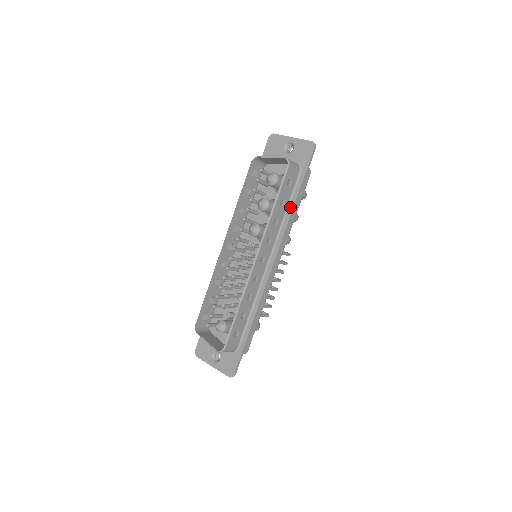
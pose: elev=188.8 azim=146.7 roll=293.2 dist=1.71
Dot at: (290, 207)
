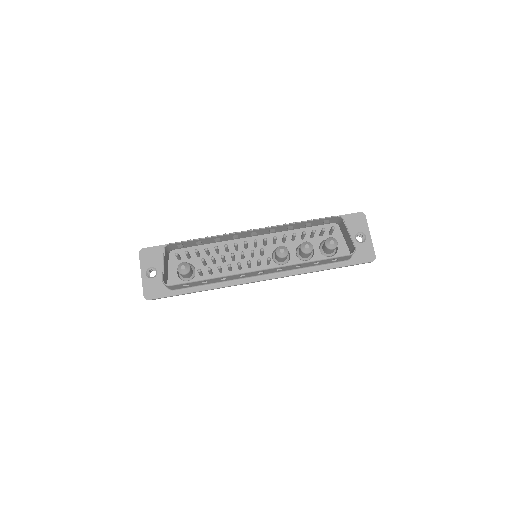
Dot at: (315, 268)
